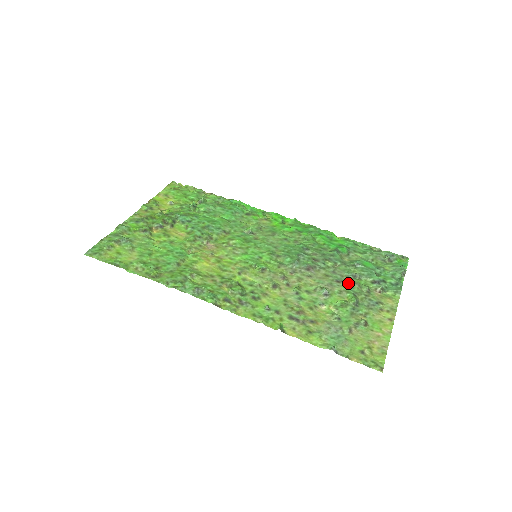
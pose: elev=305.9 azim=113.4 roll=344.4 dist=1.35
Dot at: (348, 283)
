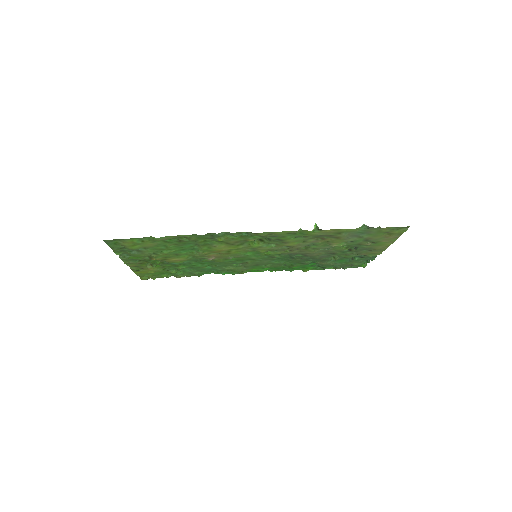
Dot at: (338, 254)
